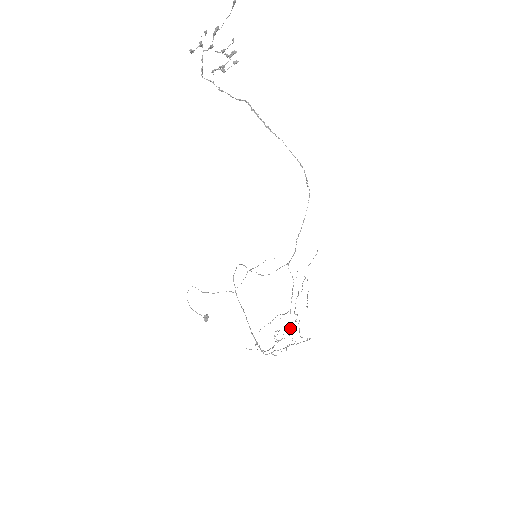
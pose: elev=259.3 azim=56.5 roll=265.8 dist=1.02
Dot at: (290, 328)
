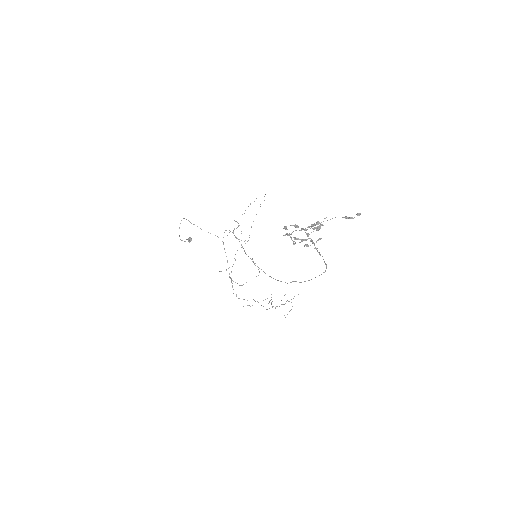
Dot at: occluded
